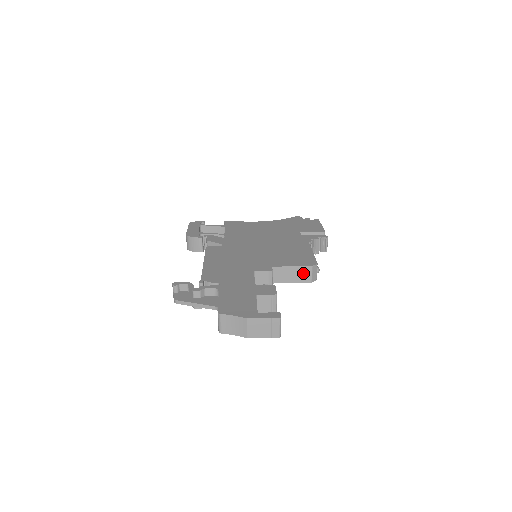
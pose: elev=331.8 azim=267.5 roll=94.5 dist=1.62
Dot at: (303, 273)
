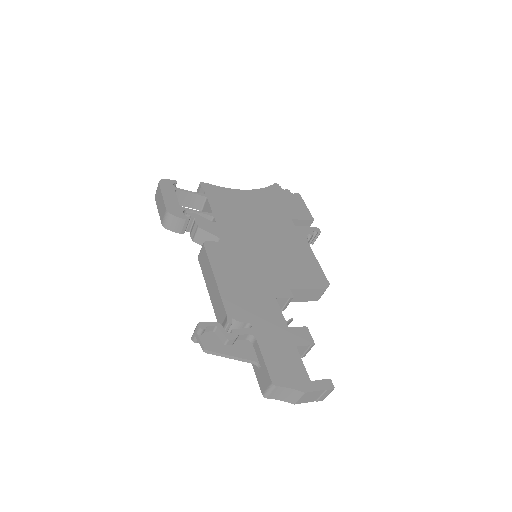
Dot at: (315, 294)
